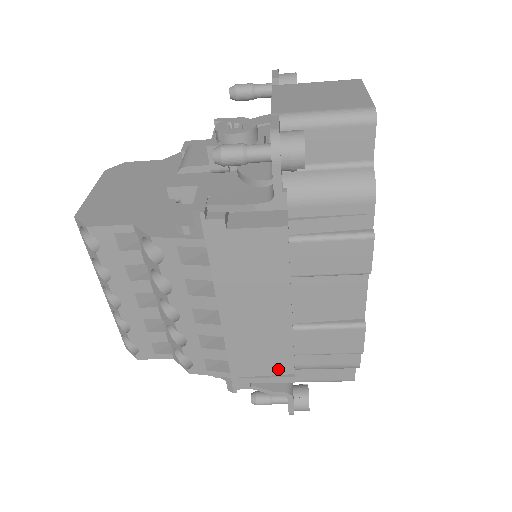
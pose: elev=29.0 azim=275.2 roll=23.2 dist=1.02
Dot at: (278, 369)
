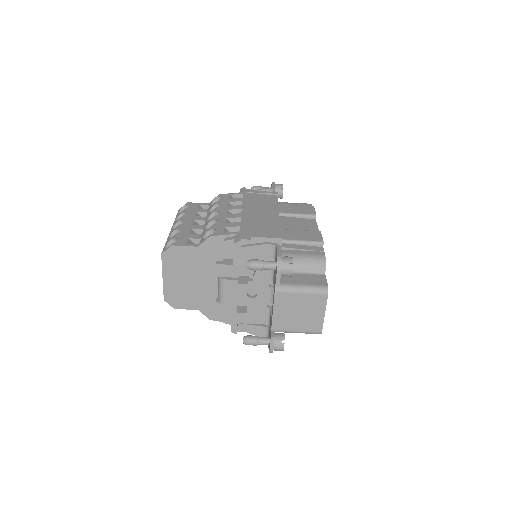
Dot at: (271, 234)
